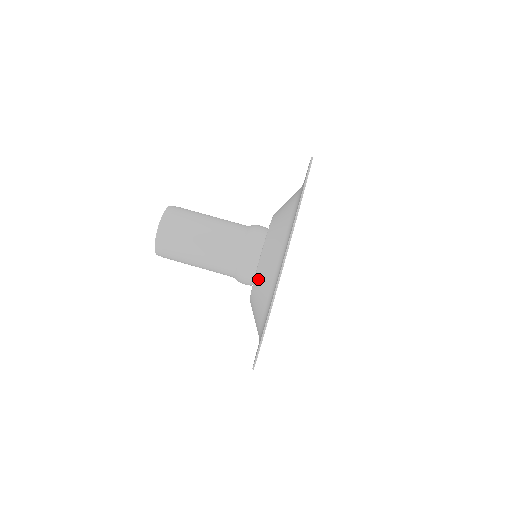
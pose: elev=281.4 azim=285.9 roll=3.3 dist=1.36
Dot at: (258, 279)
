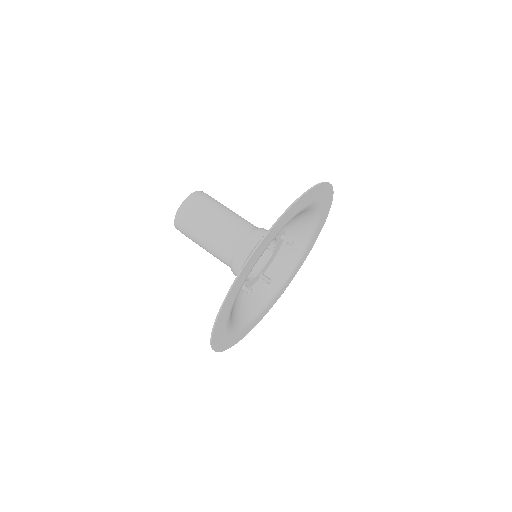
Dot at: occluded
